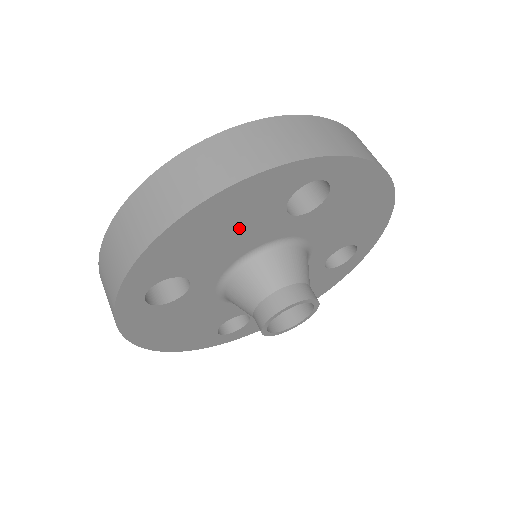
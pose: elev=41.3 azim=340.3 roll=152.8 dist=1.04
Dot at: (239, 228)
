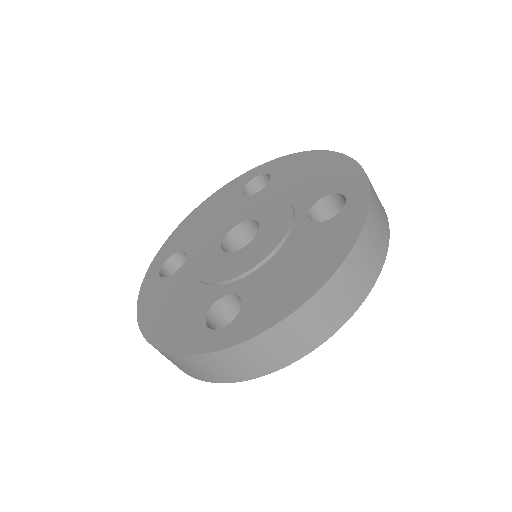
Dot at: occluded
